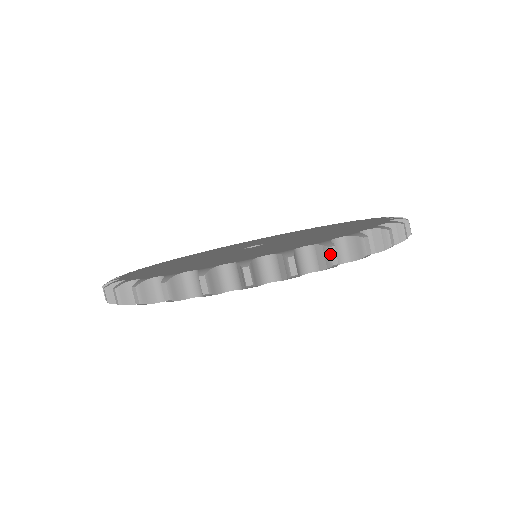
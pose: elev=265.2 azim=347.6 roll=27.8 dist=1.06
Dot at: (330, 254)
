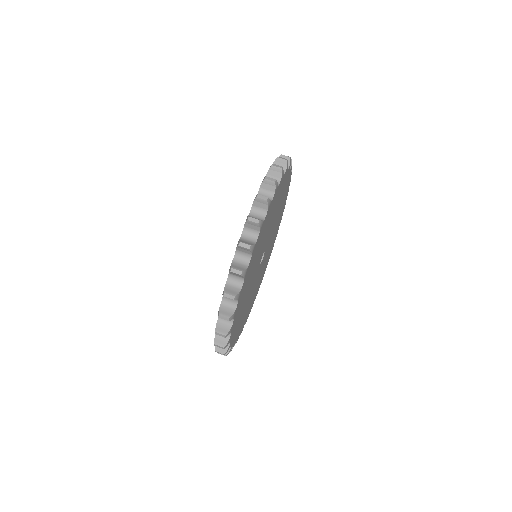
Dot at: (284, 156)
